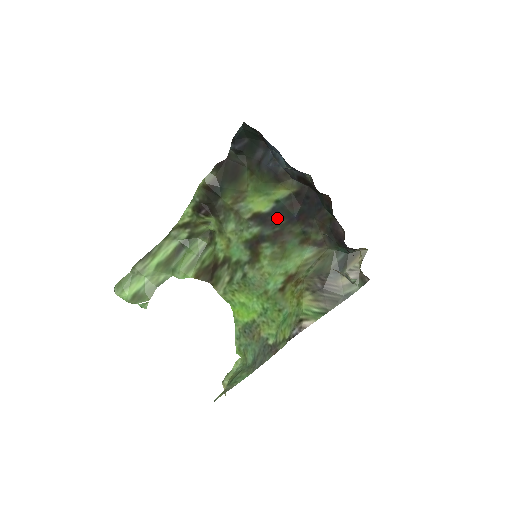
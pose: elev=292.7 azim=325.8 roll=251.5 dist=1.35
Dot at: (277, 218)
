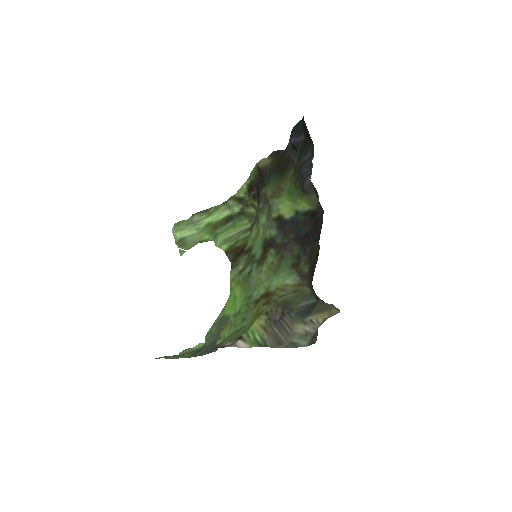
Dot at: (290, 230)
